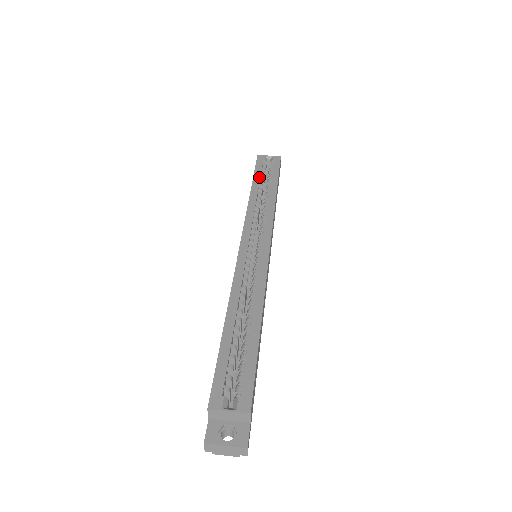
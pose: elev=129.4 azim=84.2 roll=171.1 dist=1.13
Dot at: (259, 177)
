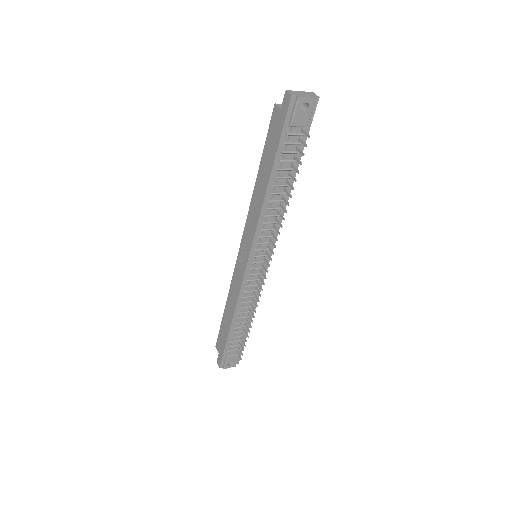
Dot at: occluded
